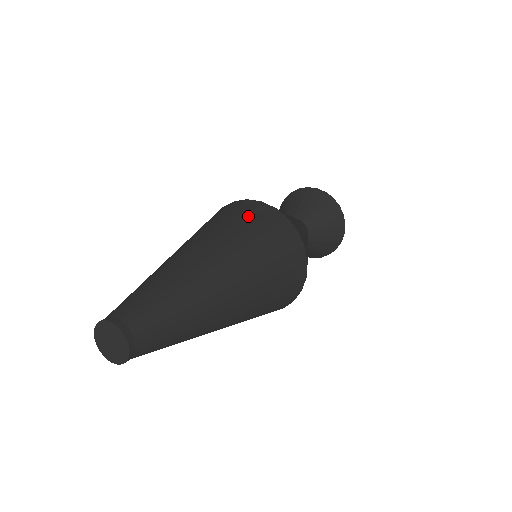
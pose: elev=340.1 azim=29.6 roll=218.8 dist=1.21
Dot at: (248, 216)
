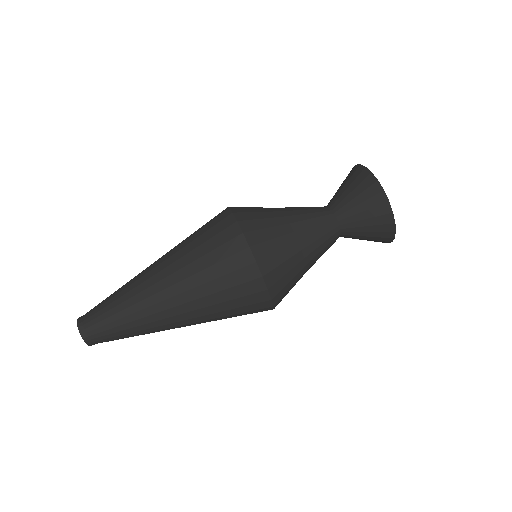
Dot at: (209, 232)
